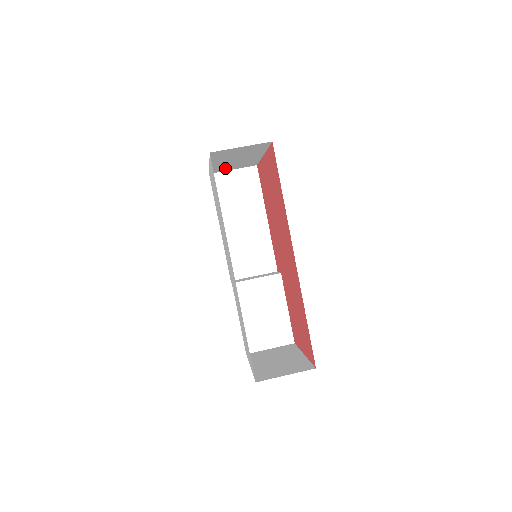
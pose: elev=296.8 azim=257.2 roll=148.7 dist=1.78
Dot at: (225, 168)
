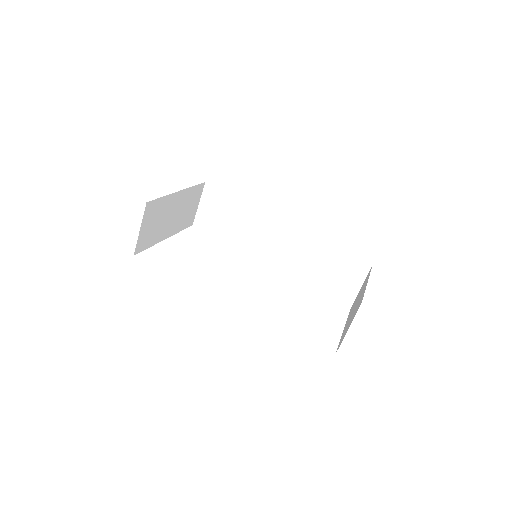
Dot at: (189, 215)
